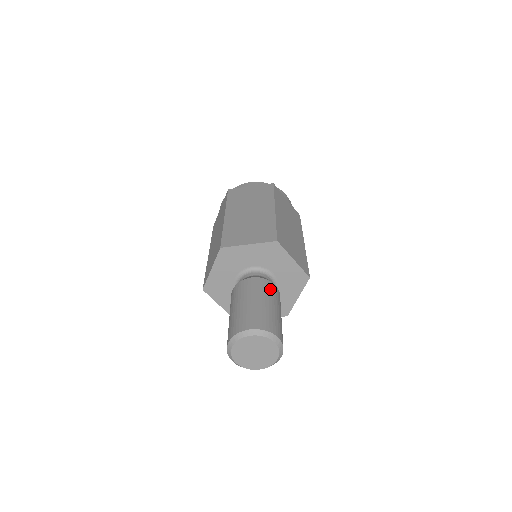
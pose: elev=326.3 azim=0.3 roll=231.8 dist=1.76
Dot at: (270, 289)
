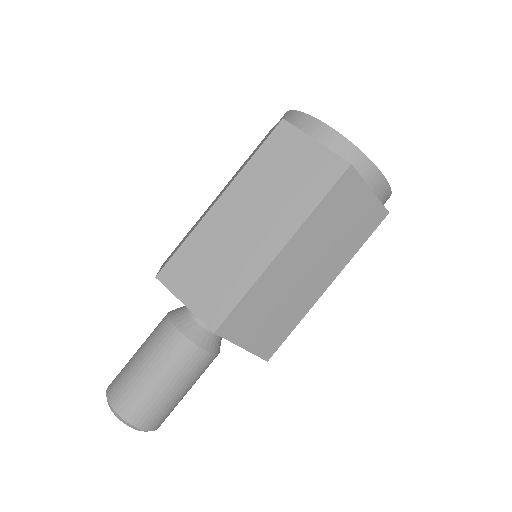
Dot at: occluded
